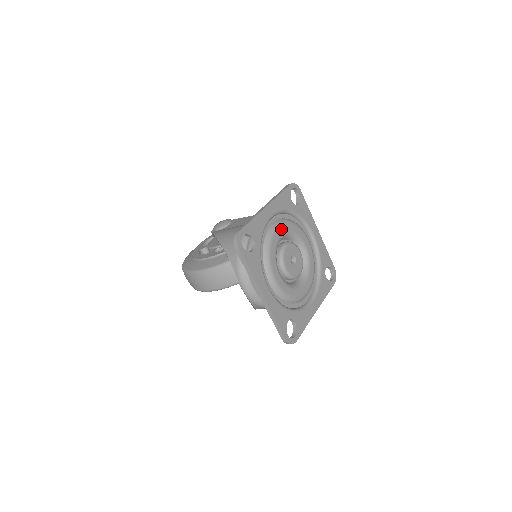
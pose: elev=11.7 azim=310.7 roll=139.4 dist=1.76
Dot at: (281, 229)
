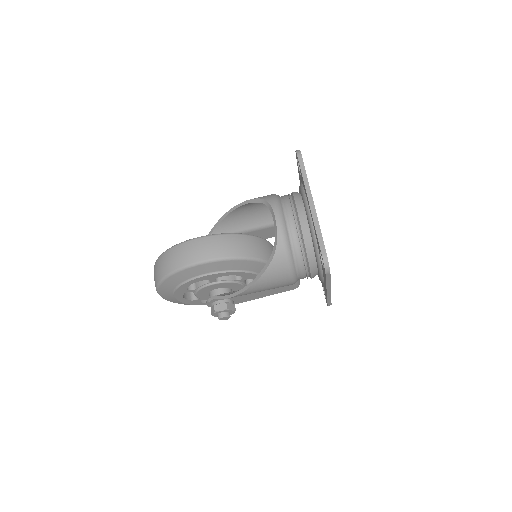
Dot at: occluded
